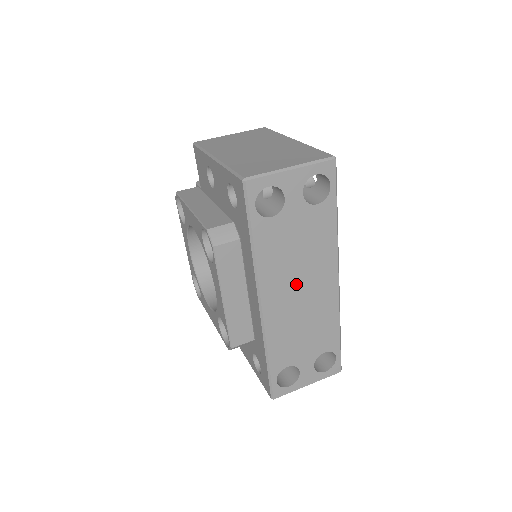
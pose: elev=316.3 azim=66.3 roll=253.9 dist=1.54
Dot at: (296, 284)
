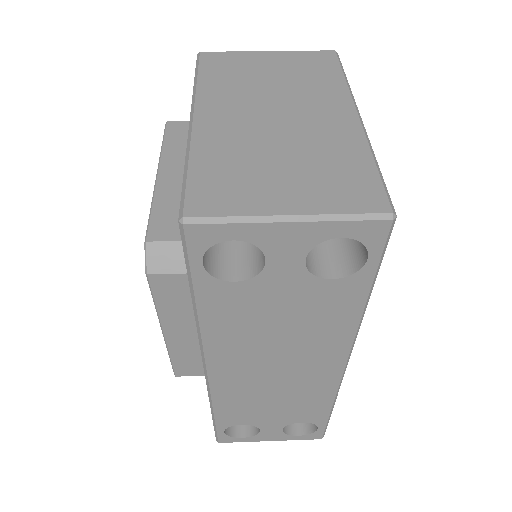
Dot at: (269, 360)
